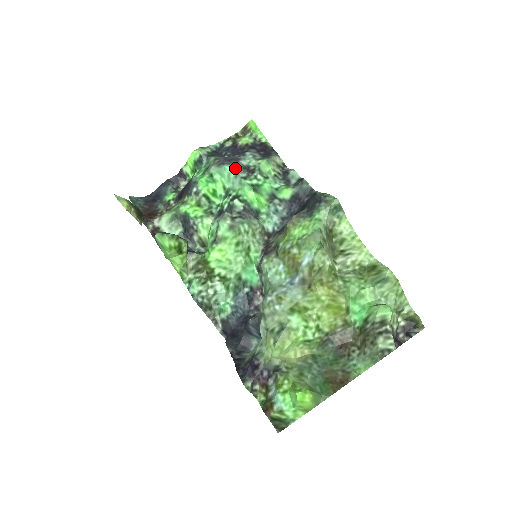
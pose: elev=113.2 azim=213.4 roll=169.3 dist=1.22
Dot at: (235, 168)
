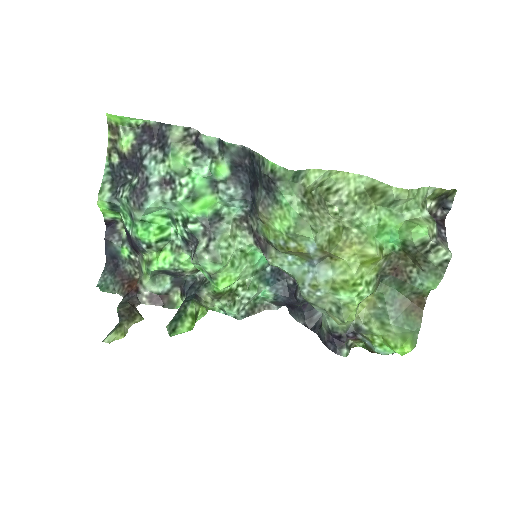
Dot at: (155, 197)
